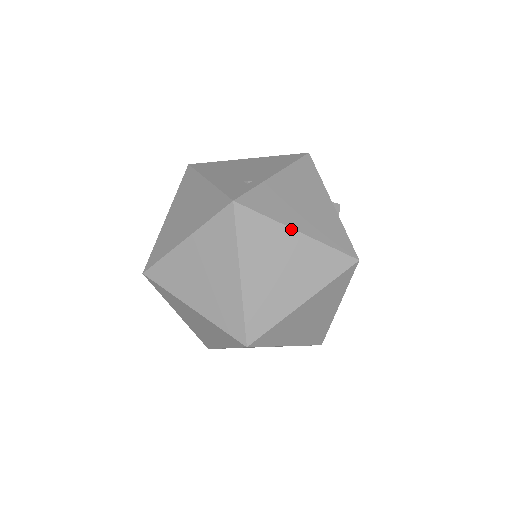
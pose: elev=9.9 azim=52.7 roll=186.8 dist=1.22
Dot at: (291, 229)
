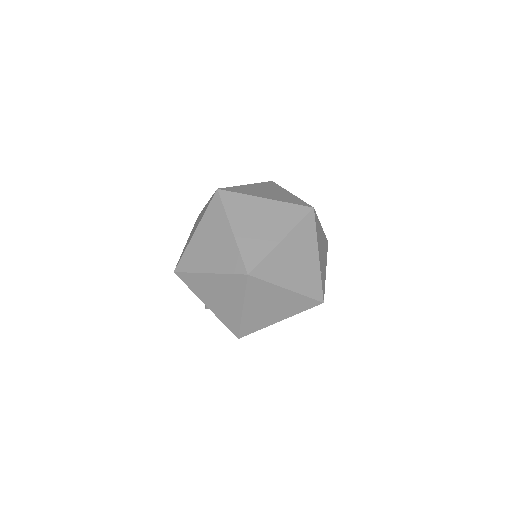
Dot at: (259, 198)
